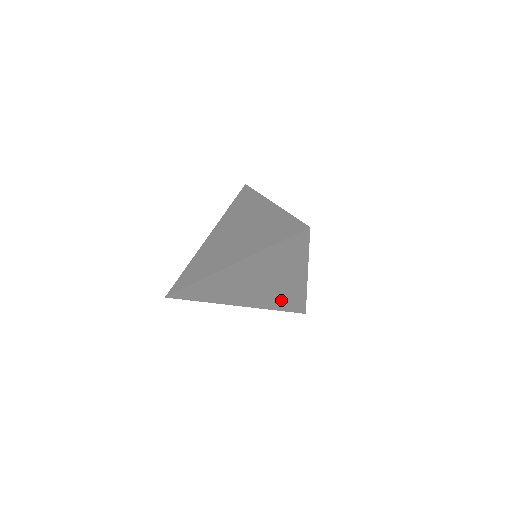
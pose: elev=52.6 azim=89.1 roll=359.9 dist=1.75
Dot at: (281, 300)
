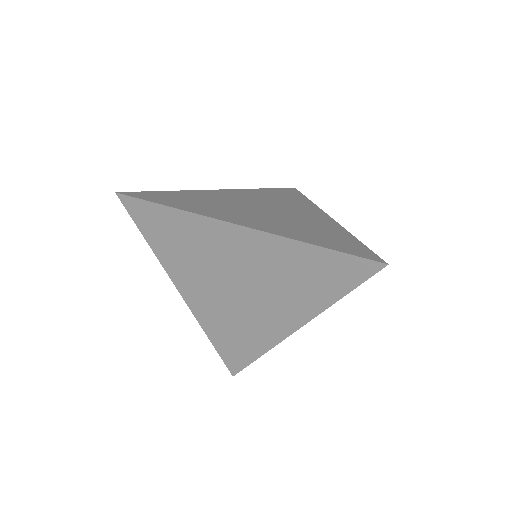
Dot at: (232, 332)
